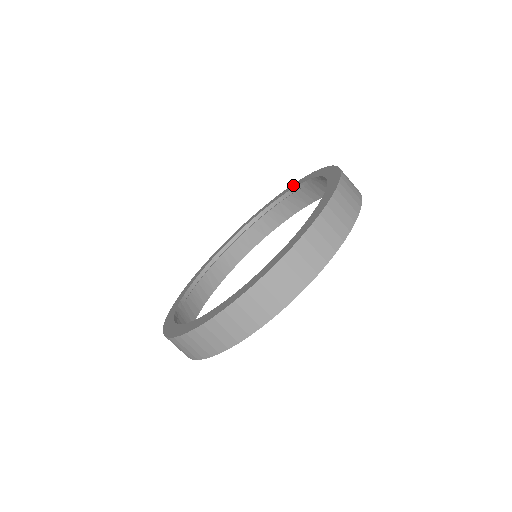
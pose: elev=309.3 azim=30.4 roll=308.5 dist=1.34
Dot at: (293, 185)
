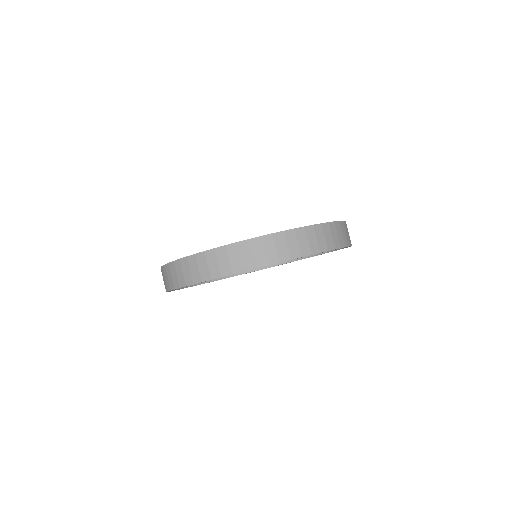
Dot at: occluded
